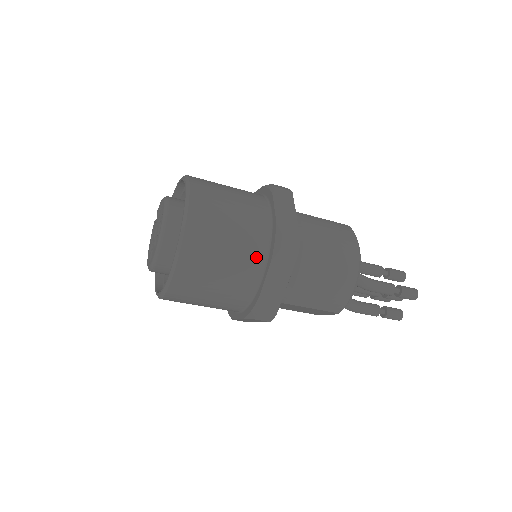
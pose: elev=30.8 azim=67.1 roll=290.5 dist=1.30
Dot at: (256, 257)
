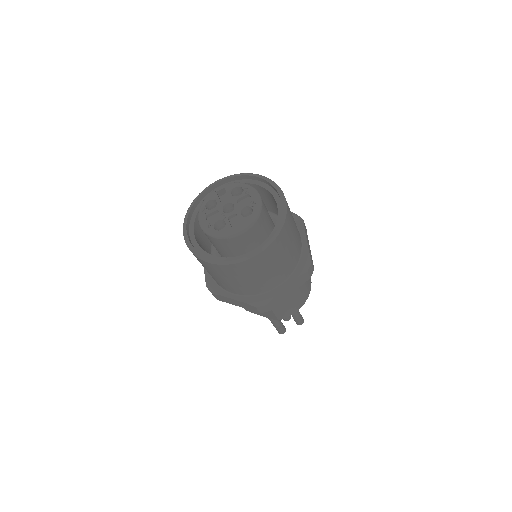
Dot at: (290, 268)
